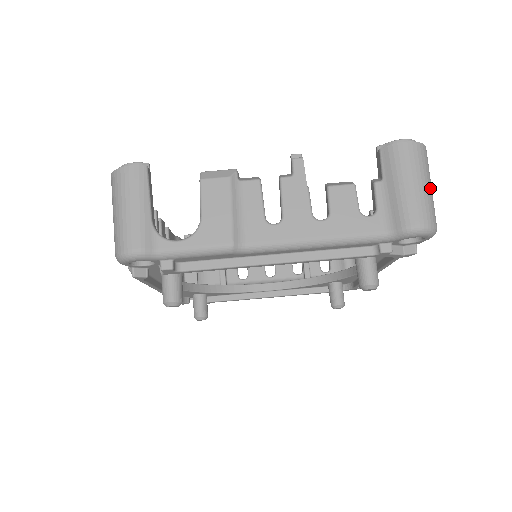
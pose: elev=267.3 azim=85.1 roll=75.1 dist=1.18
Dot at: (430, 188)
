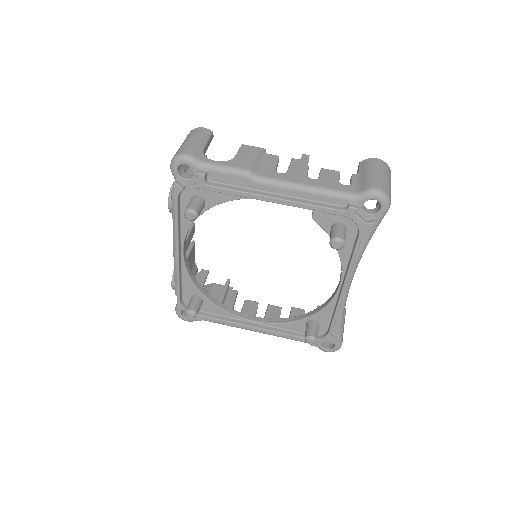
Dot at: (389, 182)
